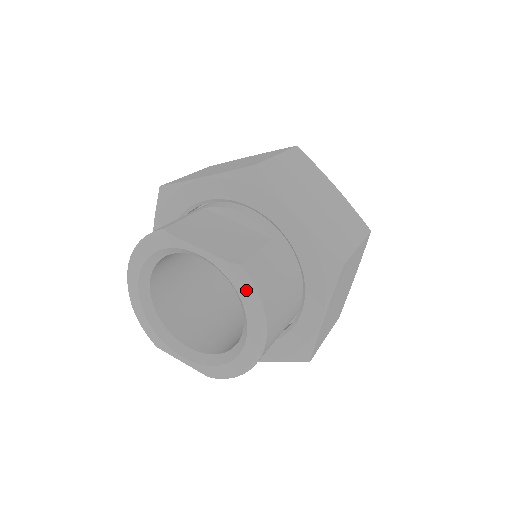
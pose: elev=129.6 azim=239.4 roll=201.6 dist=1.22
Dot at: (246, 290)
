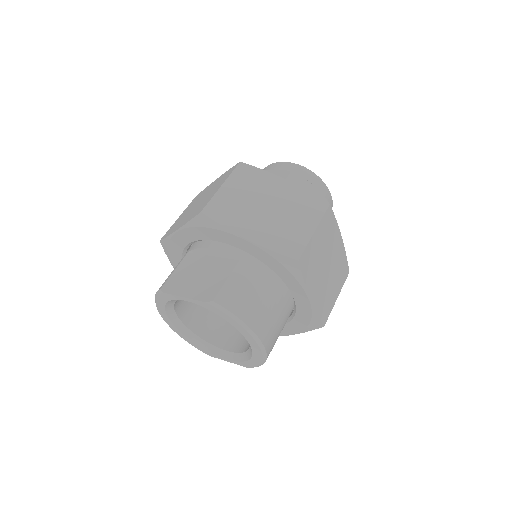
Dot at: (226, 316)
